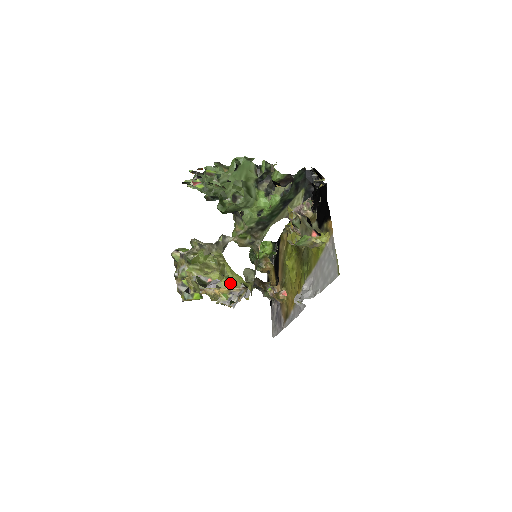
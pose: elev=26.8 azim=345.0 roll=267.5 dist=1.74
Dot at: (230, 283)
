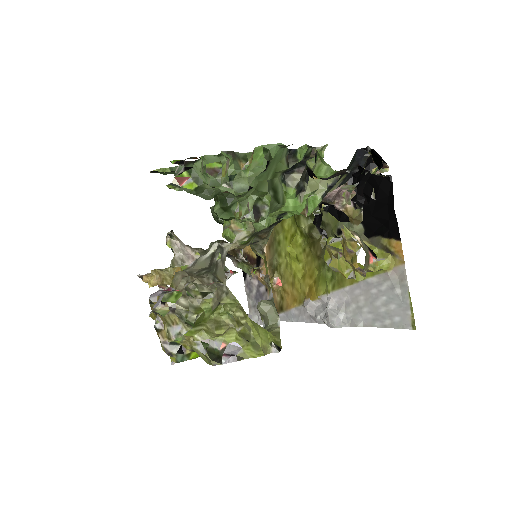
Dot at: (259, 352)
